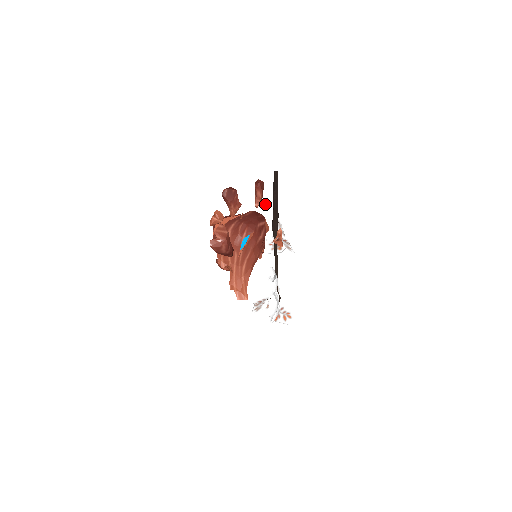
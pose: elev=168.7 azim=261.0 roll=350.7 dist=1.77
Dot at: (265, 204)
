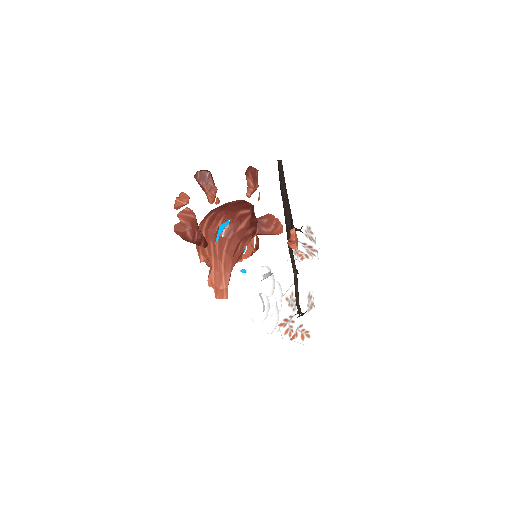
Dot at: (259, 194)
